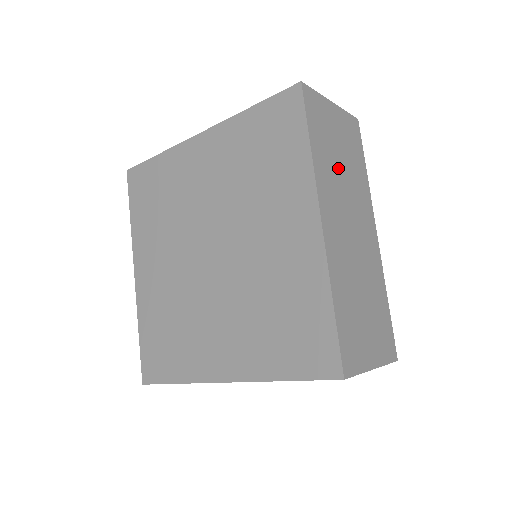
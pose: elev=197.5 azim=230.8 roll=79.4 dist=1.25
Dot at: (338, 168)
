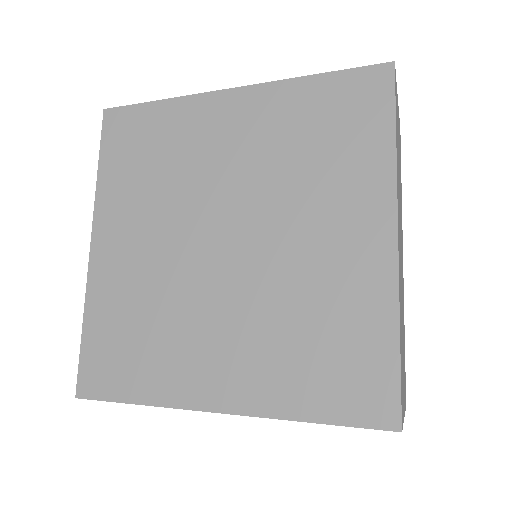
Dot at: occluded
